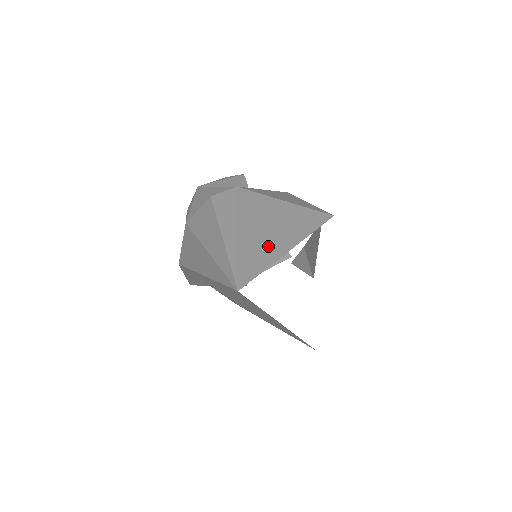
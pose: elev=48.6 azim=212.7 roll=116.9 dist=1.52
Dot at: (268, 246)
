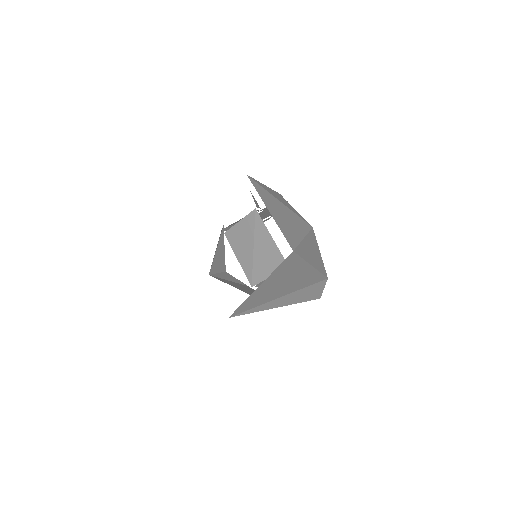
Dot at: occluded
